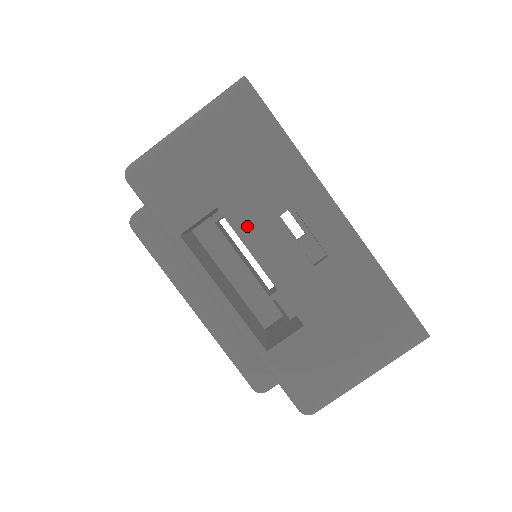
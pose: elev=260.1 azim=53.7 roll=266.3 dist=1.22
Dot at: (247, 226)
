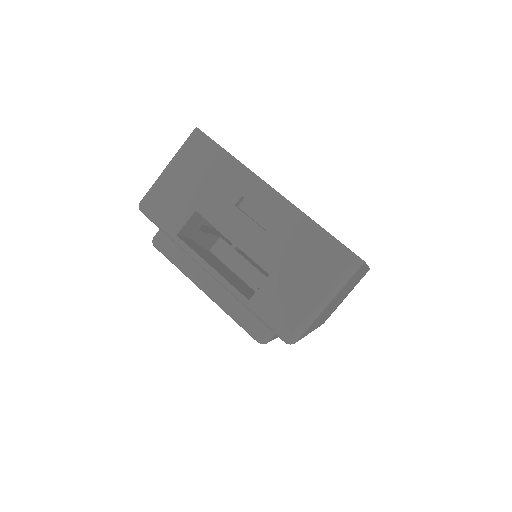
Dot at: (217, 217)
